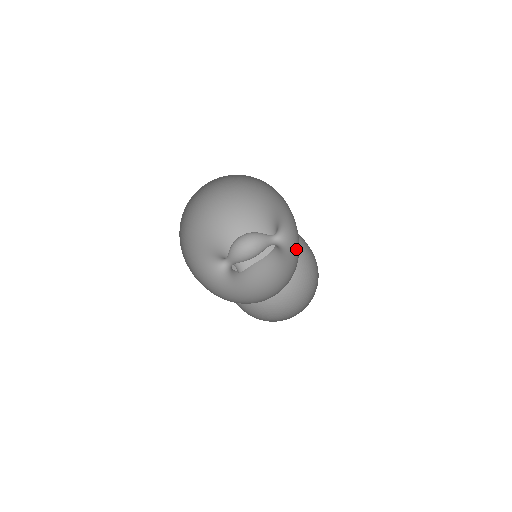
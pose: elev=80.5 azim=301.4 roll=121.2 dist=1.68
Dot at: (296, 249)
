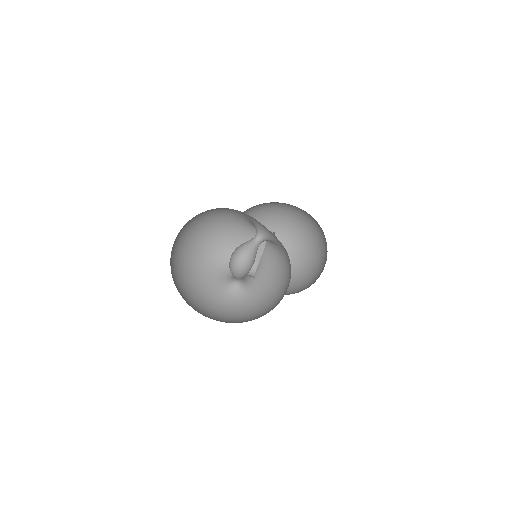
Dot at: occluded
